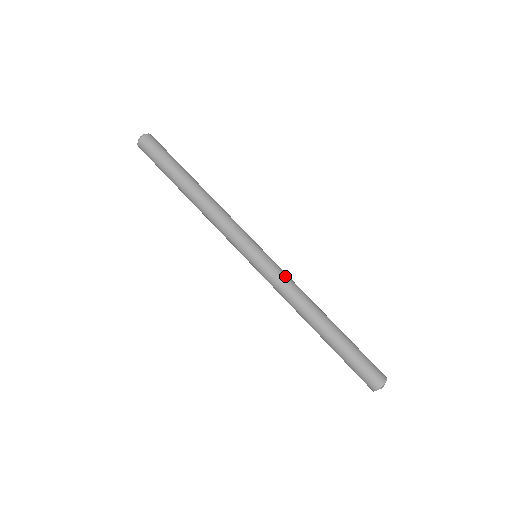
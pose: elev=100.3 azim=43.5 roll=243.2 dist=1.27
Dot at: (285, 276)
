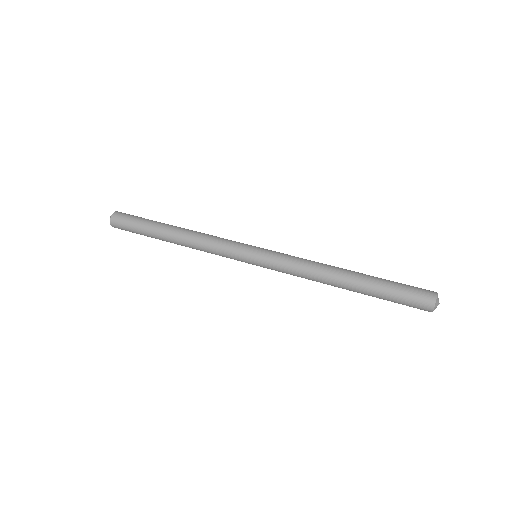
Dot at: occluded
